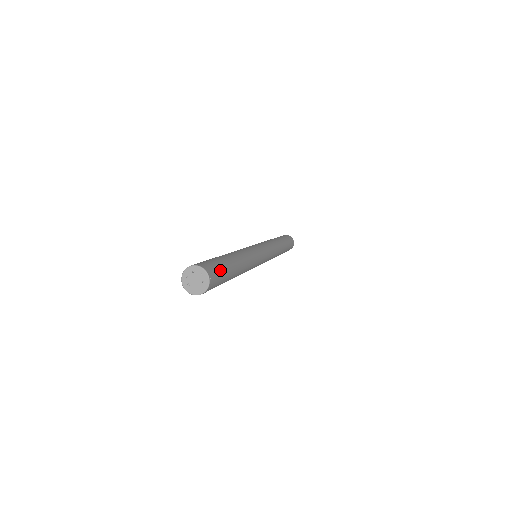
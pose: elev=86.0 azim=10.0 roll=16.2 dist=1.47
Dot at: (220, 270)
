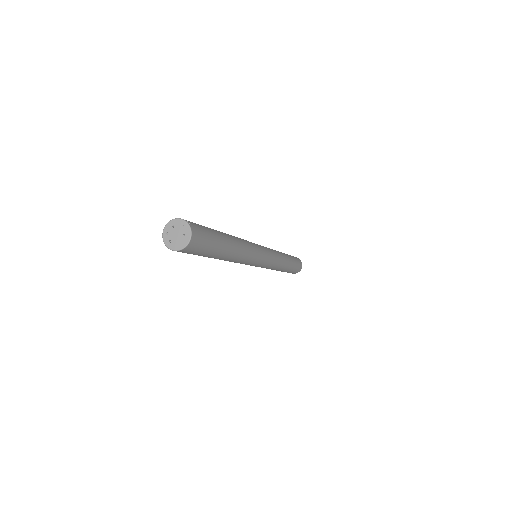
Dot at: (205, 230)
